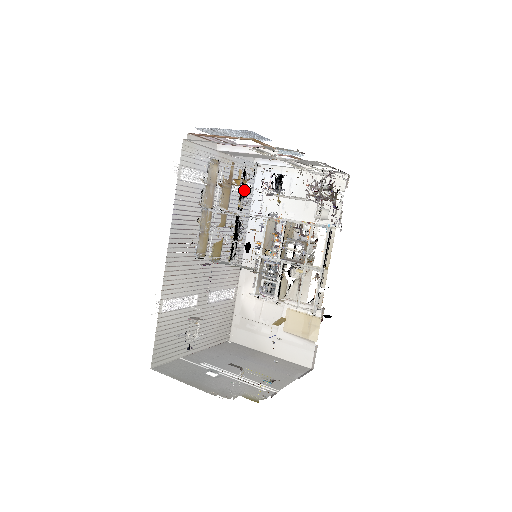
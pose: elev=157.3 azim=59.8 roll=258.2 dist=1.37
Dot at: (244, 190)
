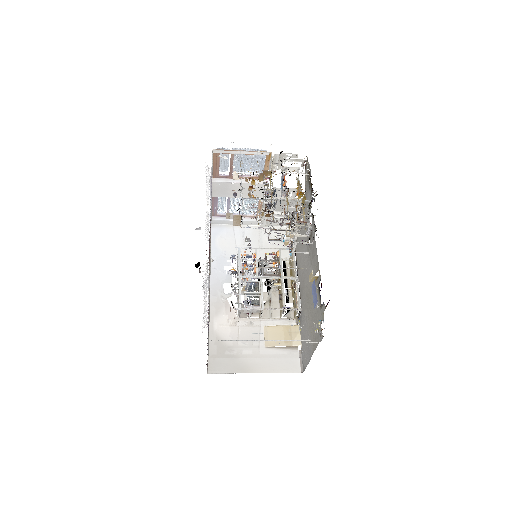
Dot at: occluded
